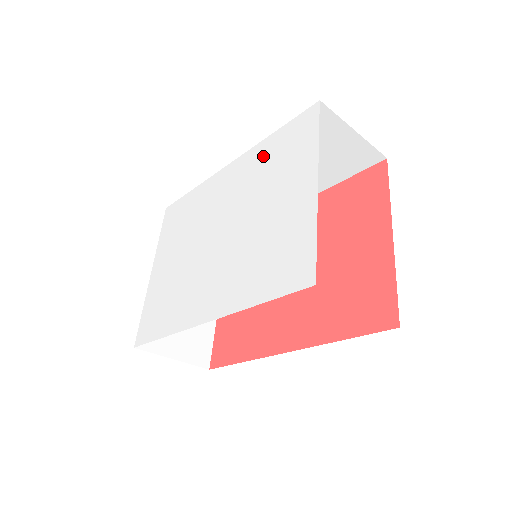
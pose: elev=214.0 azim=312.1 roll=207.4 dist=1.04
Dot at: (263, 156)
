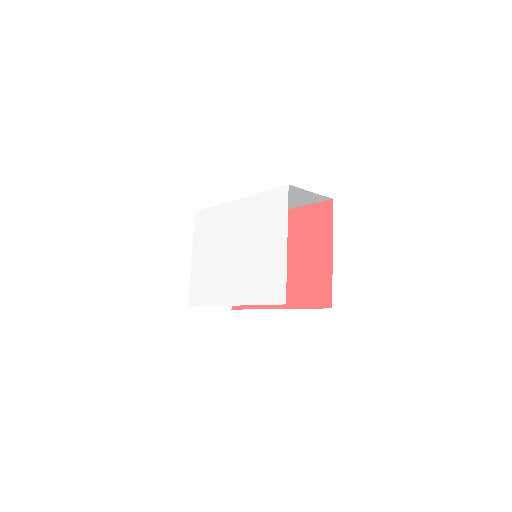
Dot at: (257, 207)
